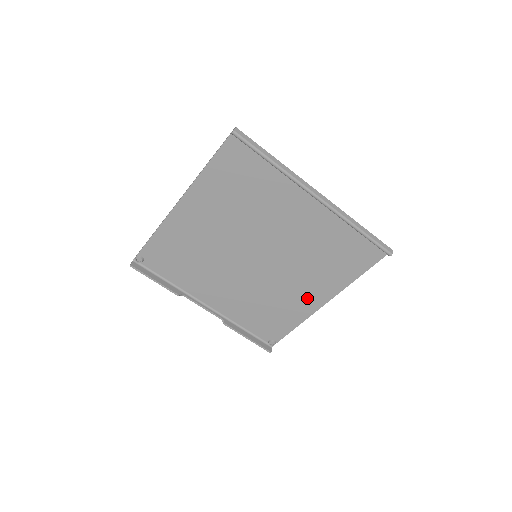
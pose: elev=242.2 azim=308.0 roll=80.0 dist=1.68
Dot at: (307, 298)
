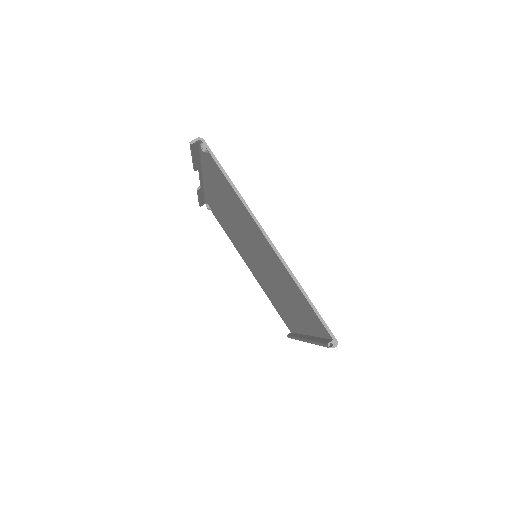
Dot at: (247, 261)
